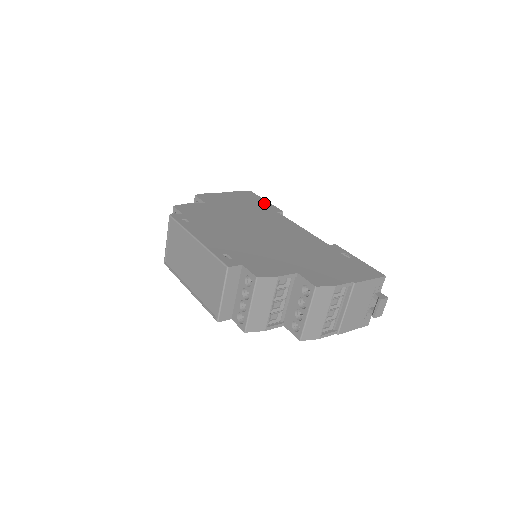
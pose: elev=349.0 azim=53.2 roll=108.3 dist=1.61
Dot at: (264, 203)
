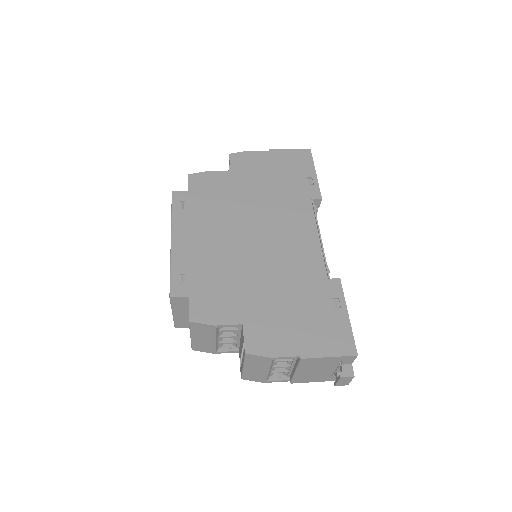
Dot at: (310, 177)
